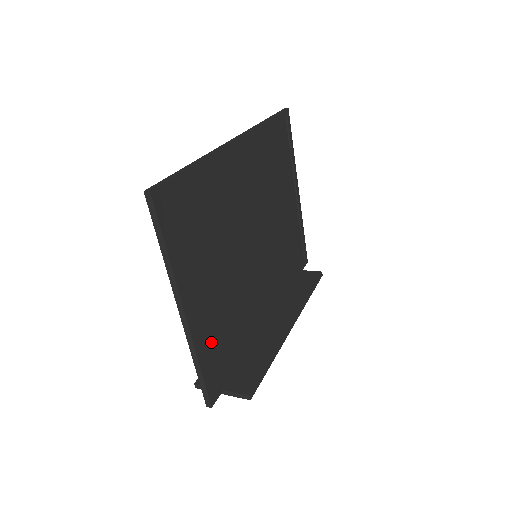
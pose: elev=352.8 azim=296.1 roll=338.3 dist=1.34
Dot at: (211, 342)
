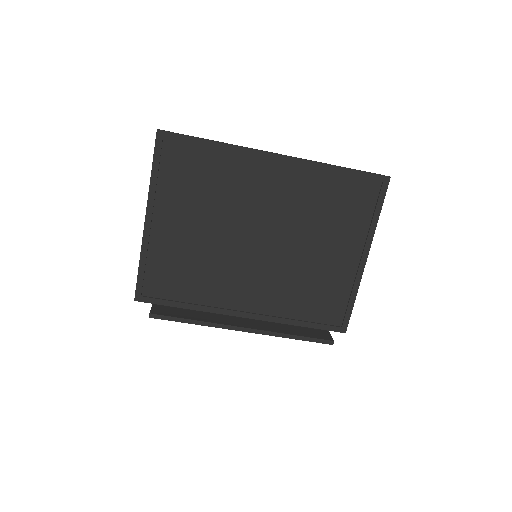
Dot at: (162, 262)
